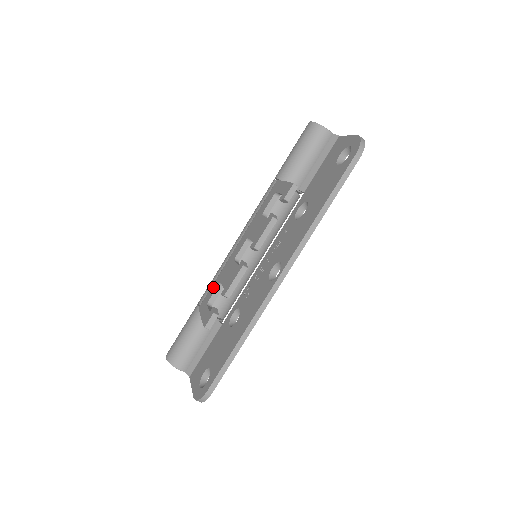
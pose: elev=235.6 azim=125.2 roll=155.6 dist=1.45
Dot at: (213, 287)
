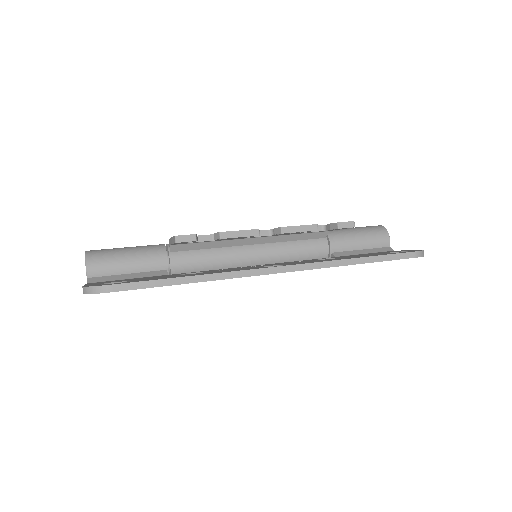
Dot at: occluded
